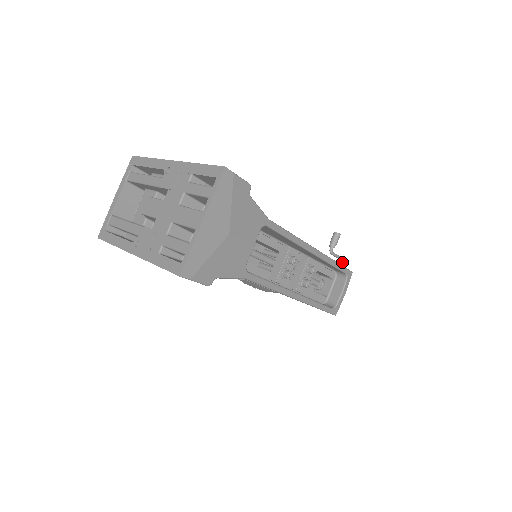
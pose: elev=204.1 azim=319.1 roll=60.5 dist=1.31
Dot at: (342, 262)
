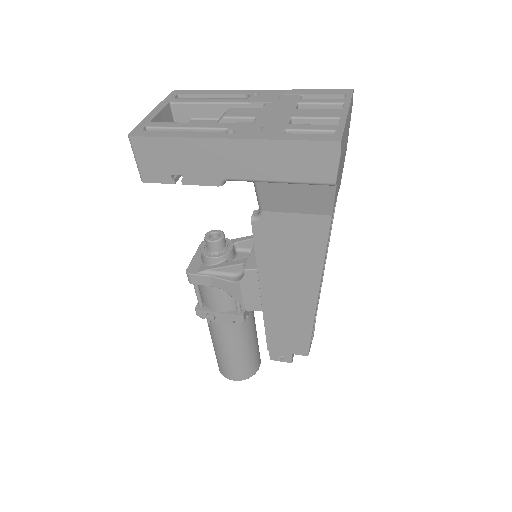
Dot at: occluded
